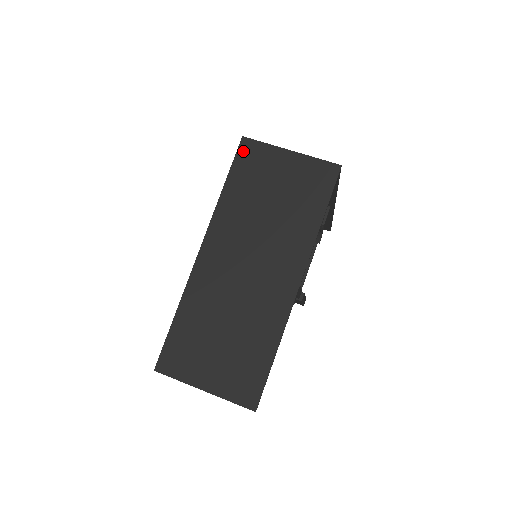
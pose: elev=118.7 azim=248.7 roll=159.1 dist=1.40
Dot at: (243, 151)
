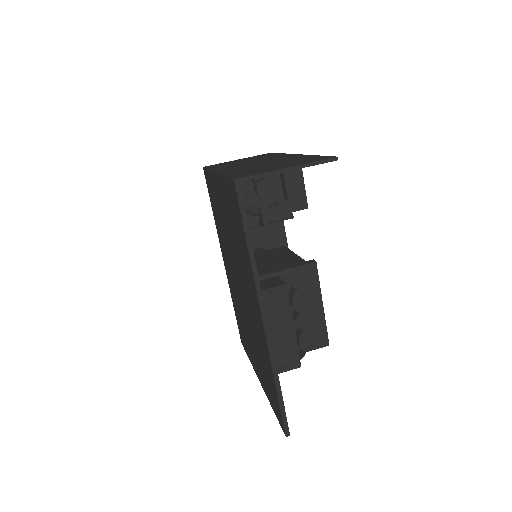
Dot at: (208, 166)
